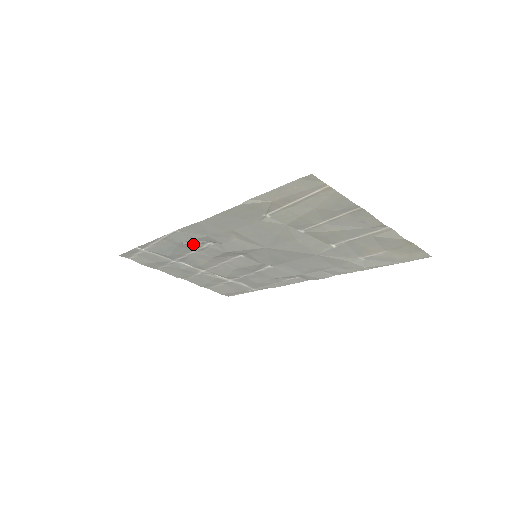
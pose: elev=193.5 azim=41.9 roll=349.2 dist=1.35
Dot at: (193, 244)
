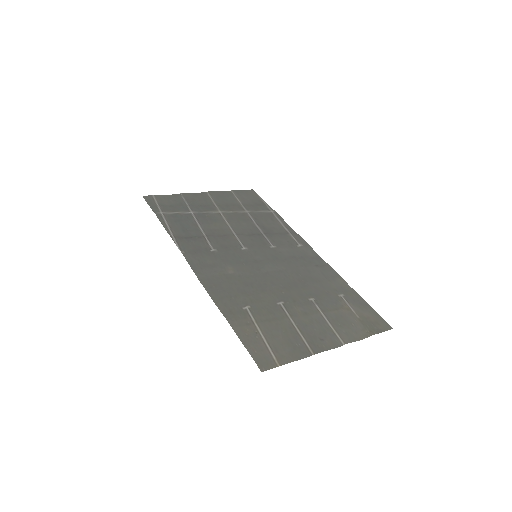
Dot at: (200, 245)
